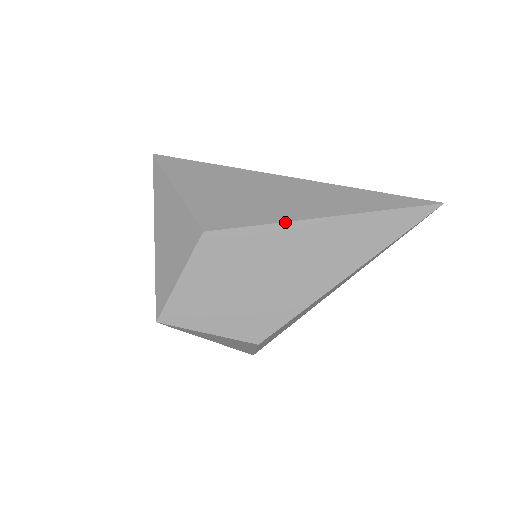
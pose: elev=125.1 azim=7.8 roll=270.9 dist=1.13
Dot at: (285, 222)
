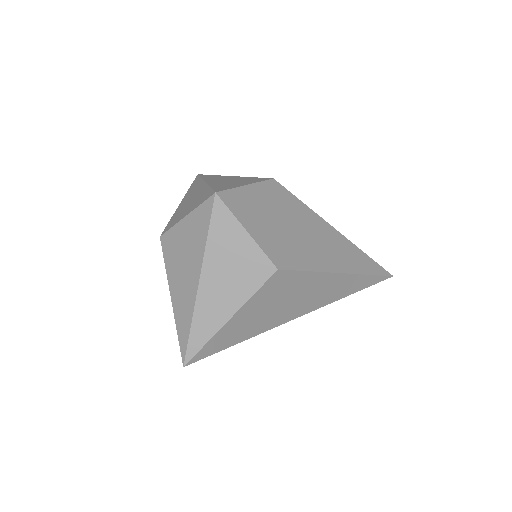
Dot at: (318, 215)
